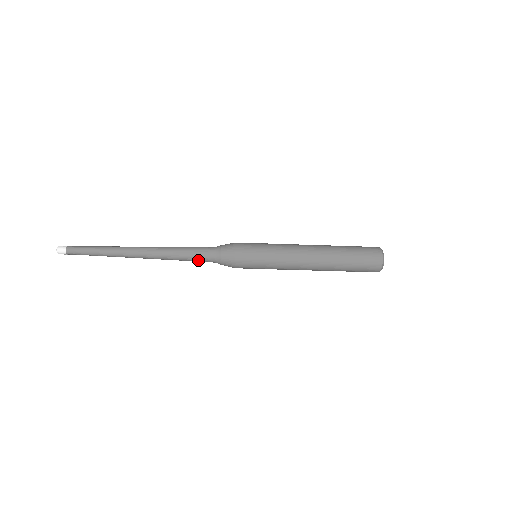
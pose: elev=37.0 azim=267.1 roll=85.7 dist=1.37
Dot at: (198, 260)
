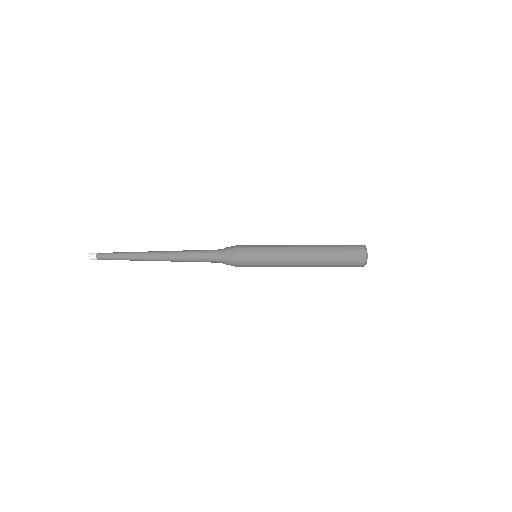
Dot at: occluded
